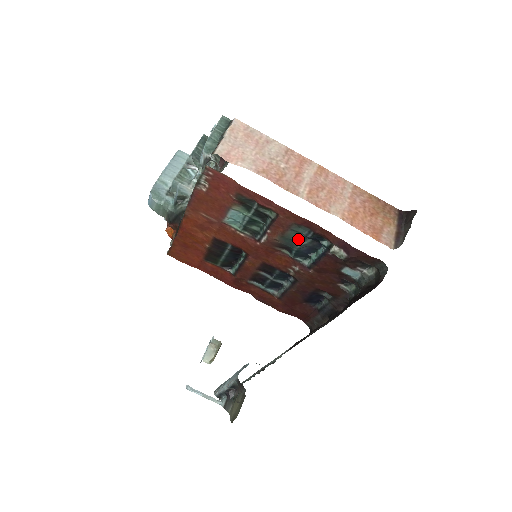
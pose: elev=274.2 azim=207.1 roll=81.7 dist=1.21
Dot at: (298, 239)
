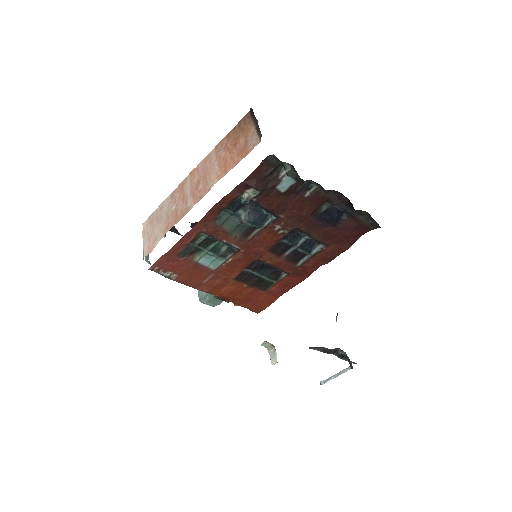
Dot at: (236, 221)
